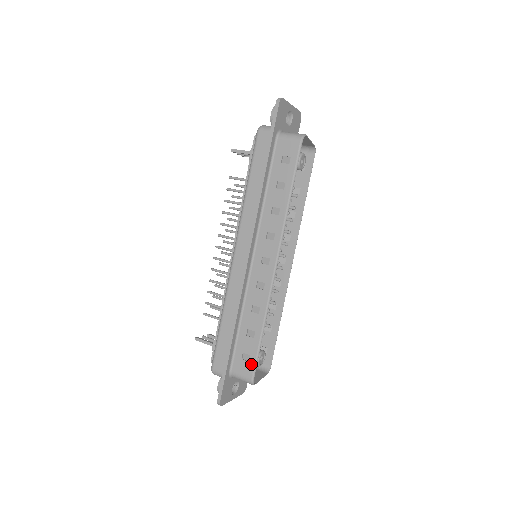
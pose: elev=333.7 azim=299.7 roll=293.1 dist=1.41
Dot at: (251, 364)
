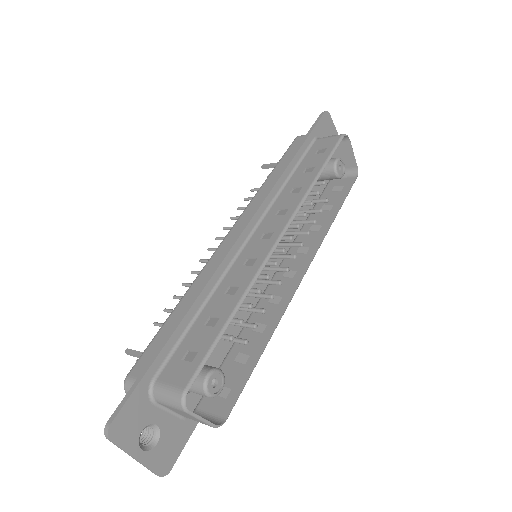
Dot at: (193, 365)
